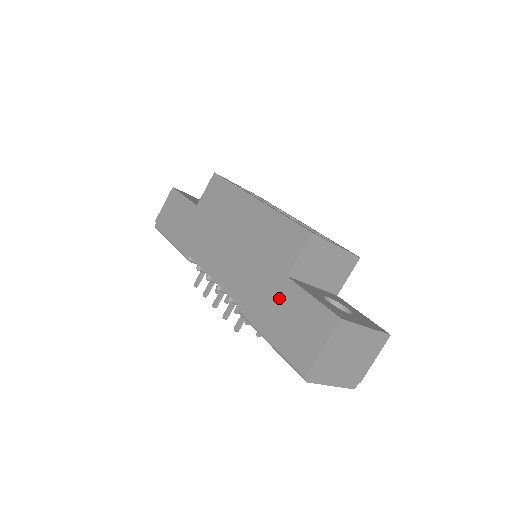
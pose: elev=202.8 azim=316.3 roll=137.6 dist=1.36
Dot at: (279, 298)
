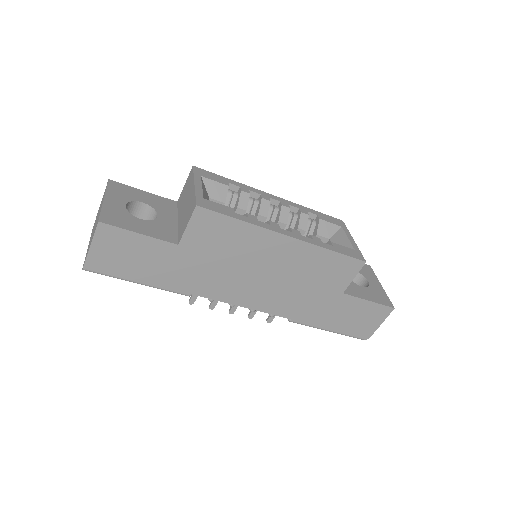
Dot at: (337, 308)
